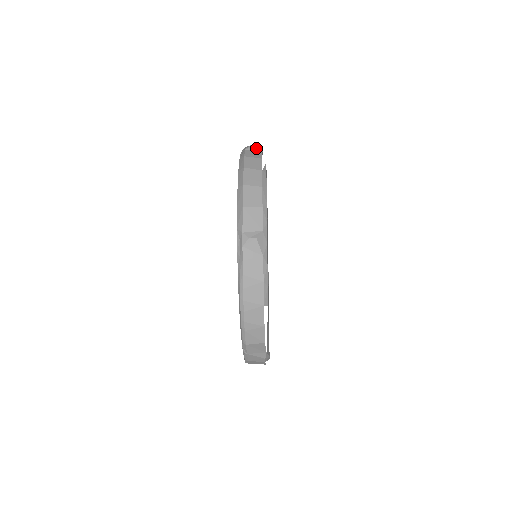
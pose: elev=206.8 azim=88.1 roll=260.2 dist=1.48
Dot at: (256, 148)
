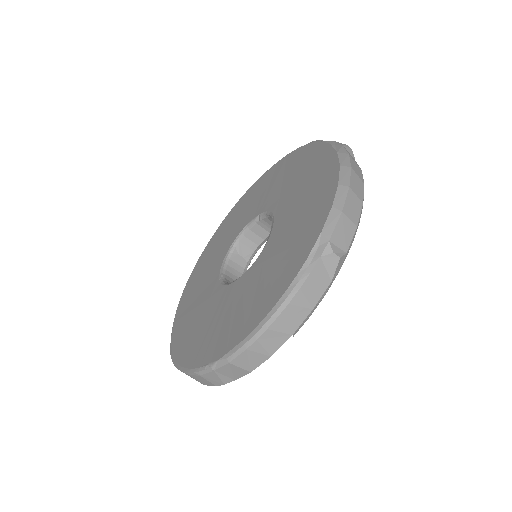
Dot at: (351, 152)
